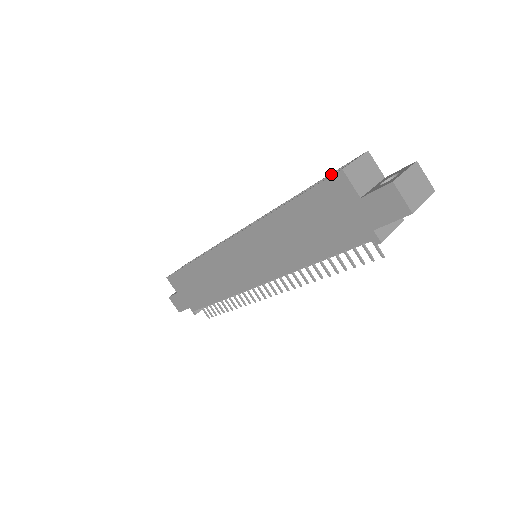
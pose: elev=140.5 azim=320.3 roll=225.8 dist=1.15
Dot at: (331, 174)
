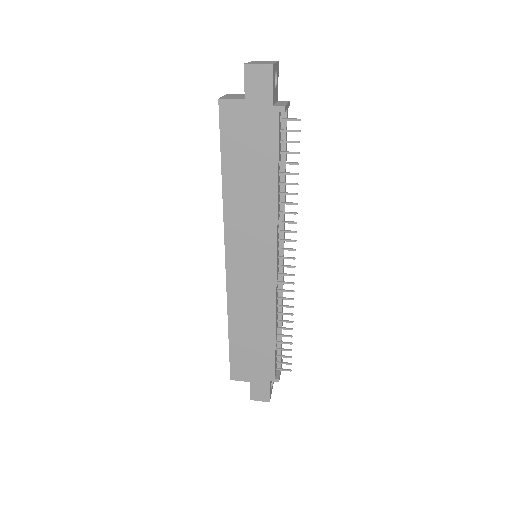
Dot at: occluded
